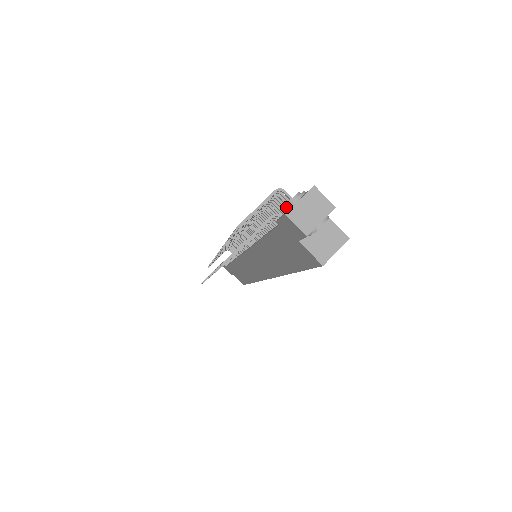
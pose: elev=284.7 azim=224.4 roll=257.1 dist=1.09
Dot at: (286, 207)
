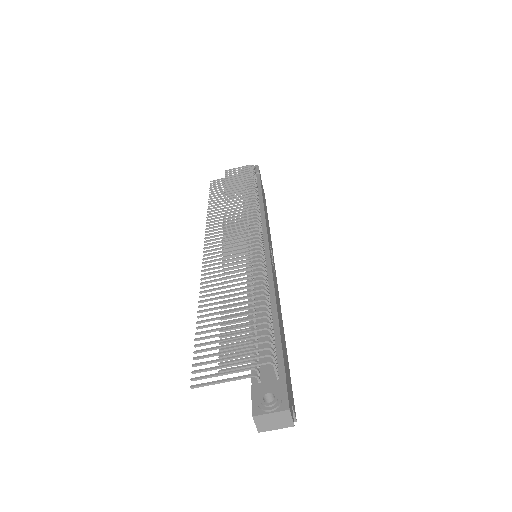
Dot at: (260, 400)
